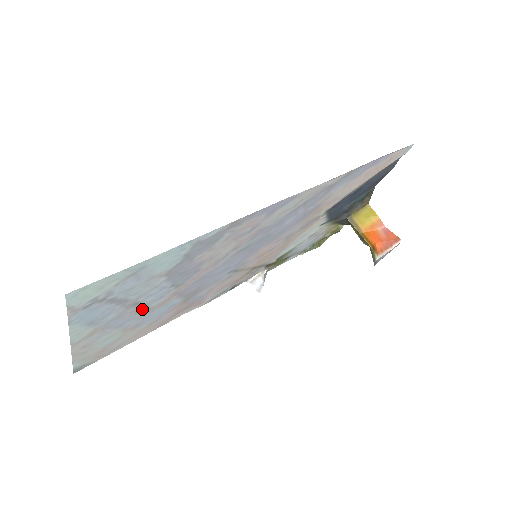
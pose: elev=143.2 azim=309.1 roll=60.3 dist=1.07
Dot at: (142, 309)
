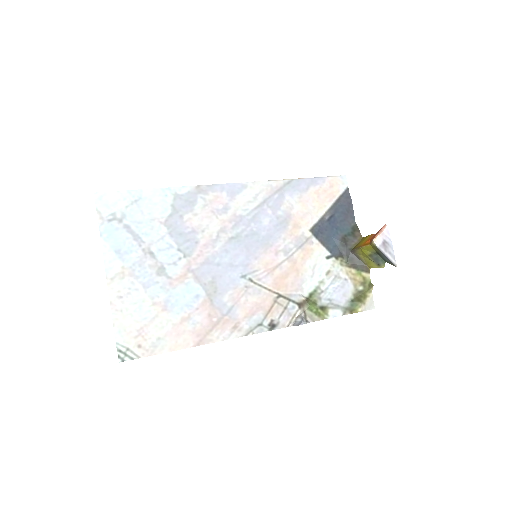
Dot at: (161, 272)
